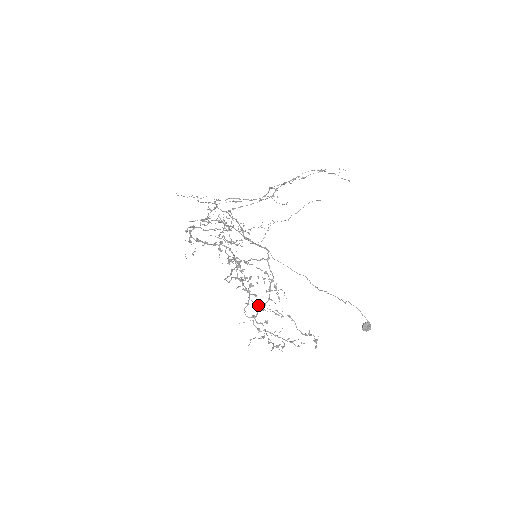
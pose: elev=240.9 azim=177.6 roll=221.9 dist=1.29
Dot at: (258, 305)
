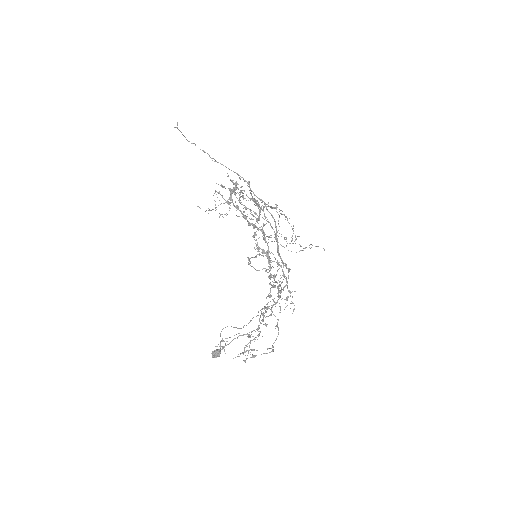
Dot at: occluded
